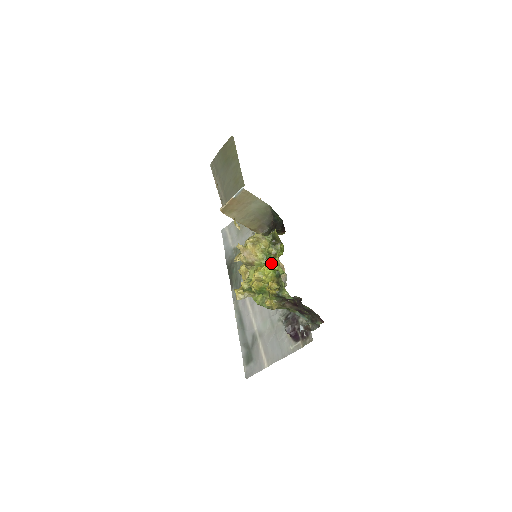
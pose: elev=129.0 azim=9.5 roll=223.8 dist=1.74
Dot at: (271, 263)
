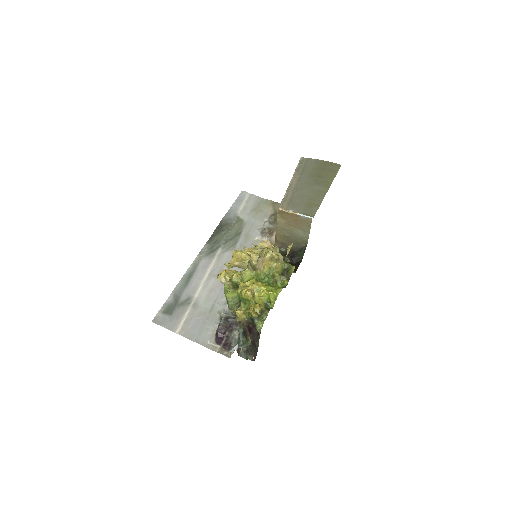
Dot at: (273, 293)
